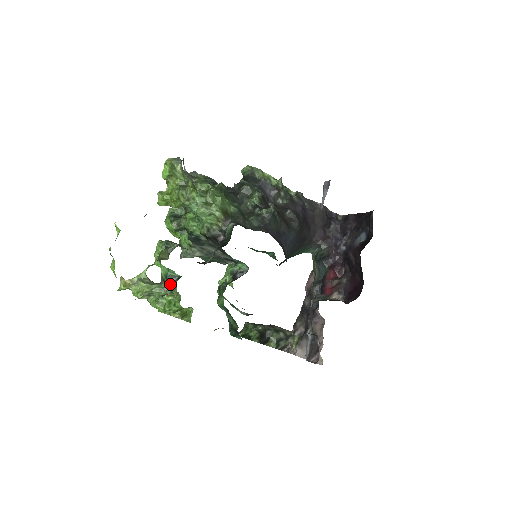
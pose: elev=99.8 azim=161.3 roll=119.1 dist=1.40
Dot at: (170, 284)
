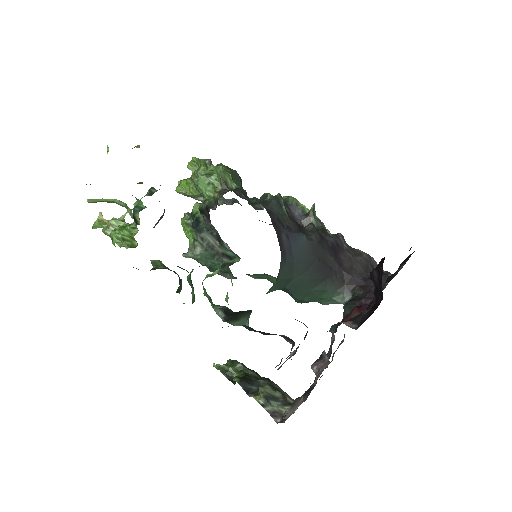
Dot at: (135, 218)
